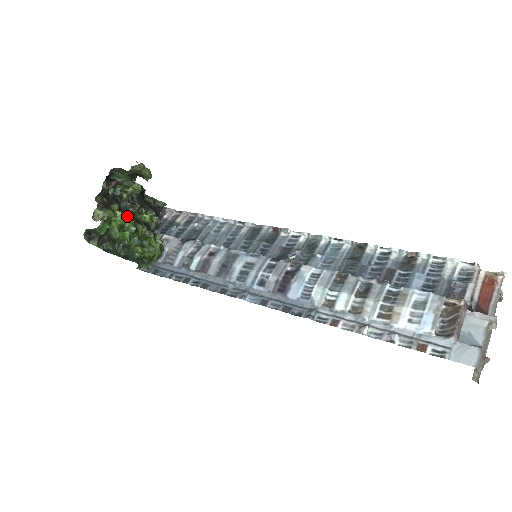
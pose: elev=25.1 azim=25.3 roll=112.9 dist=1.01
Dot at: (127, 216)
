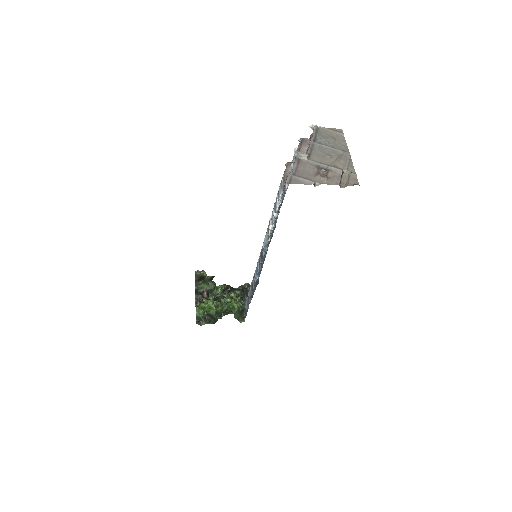
Dot at: occluded
